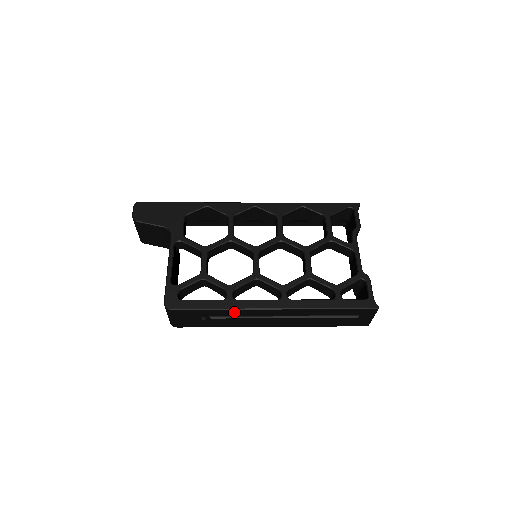
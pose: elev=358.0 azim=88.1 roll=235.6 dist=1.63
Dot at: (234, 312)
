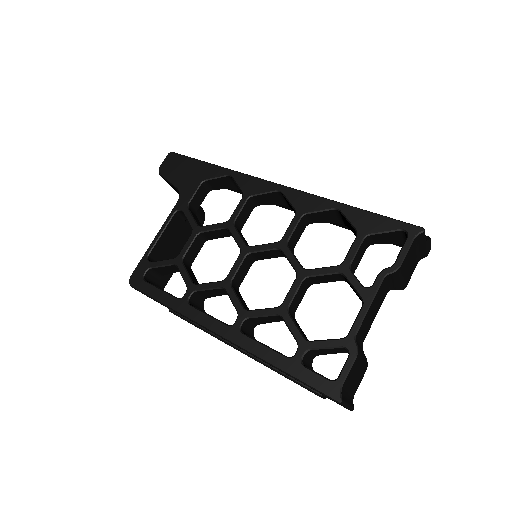
Dot at: occluded
